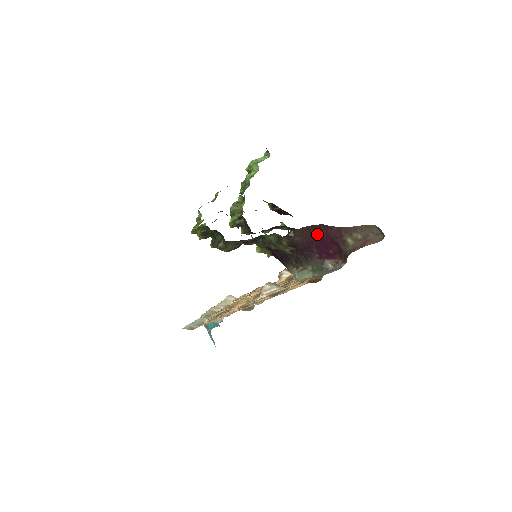
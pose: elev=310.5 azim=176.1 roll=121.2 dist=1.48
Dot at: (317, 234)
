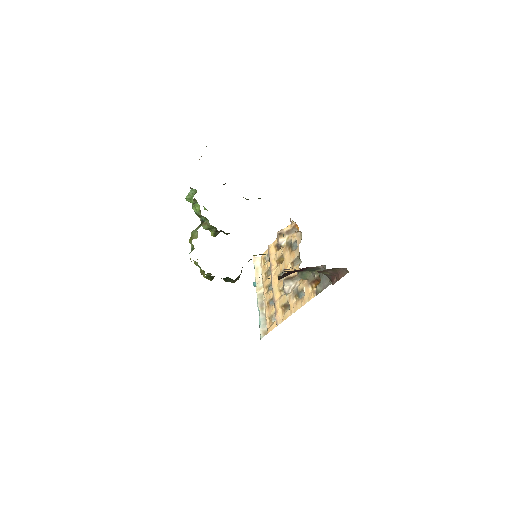
Dot at: occluded
